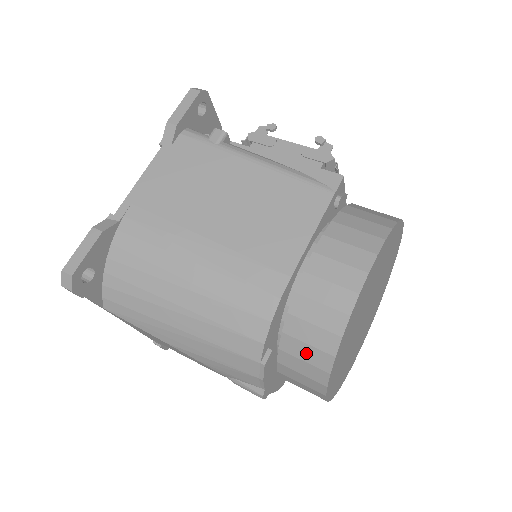
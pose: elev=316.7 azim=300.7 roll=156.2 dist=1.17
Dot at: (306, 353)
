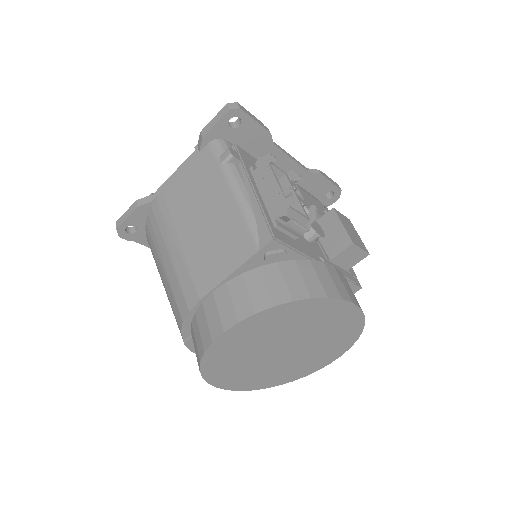
Dot at: occluded
